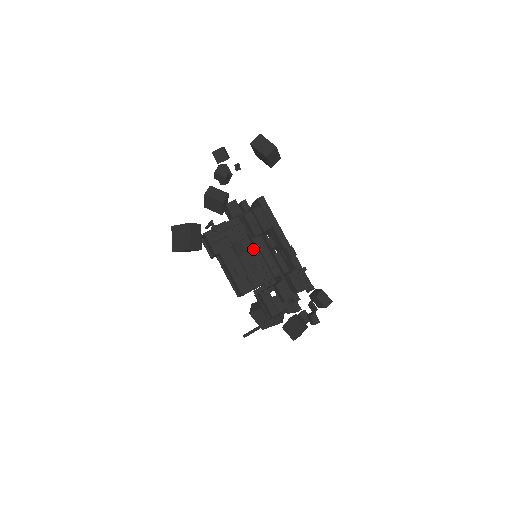
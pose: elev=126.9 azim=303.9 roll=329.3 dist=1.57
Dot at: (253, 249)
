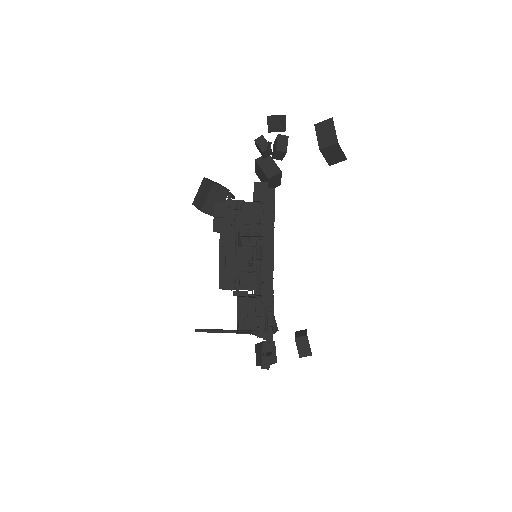
Dot at: occluded
